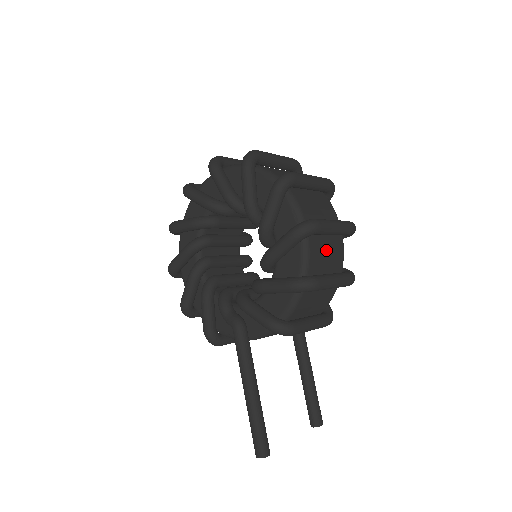
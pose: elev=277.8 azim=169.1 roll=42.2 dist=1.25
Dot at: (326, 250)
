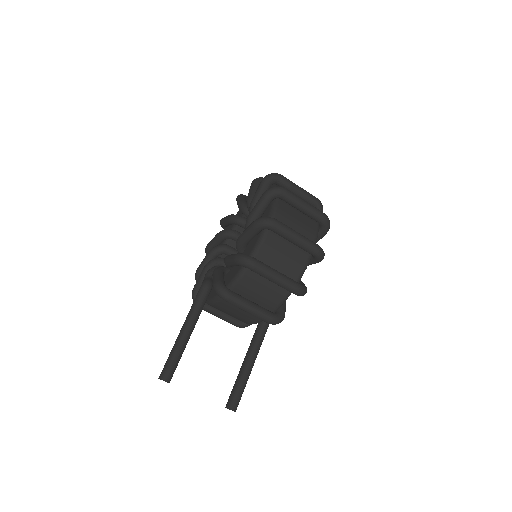
Dot at: (283, 253)
